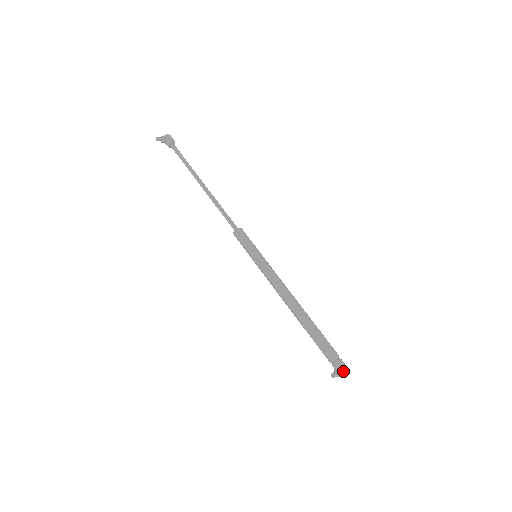
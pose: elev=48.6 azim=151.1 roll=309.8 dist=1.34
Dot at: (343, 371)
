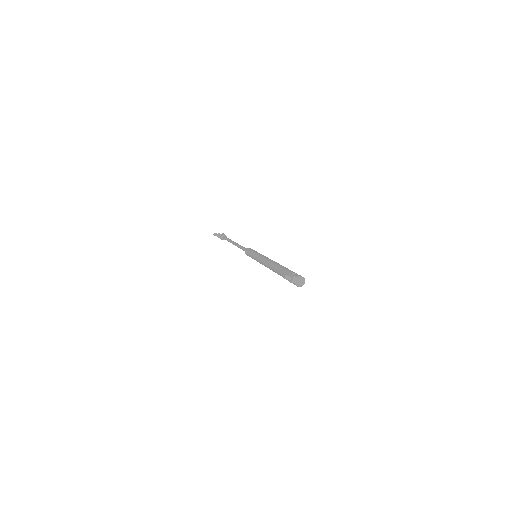
Dot at: (297, 277)
